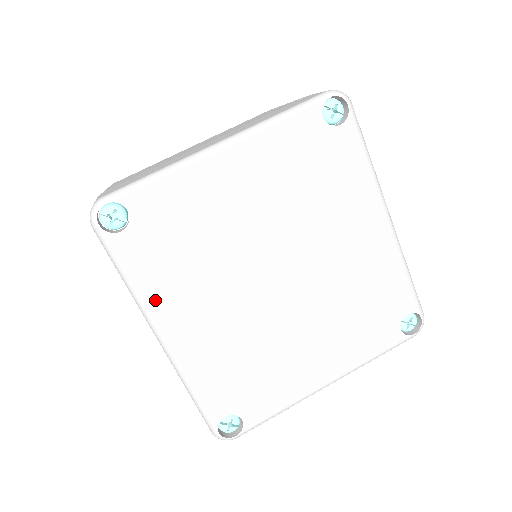
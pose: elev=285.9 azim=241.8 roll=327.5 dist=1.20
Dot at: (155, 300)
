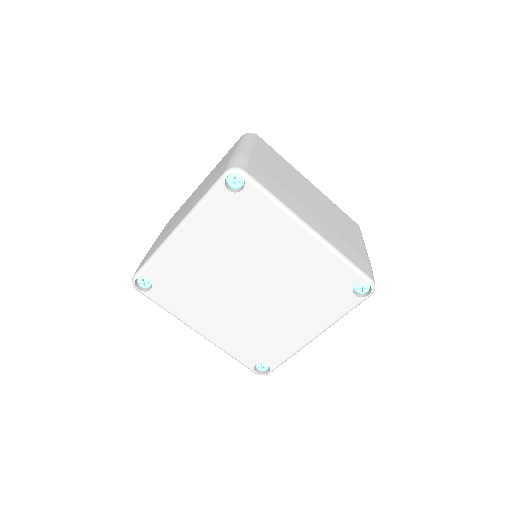
Dot at: (185, 316)
